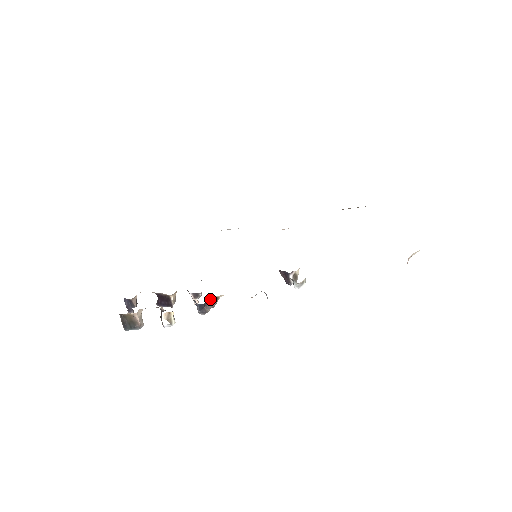
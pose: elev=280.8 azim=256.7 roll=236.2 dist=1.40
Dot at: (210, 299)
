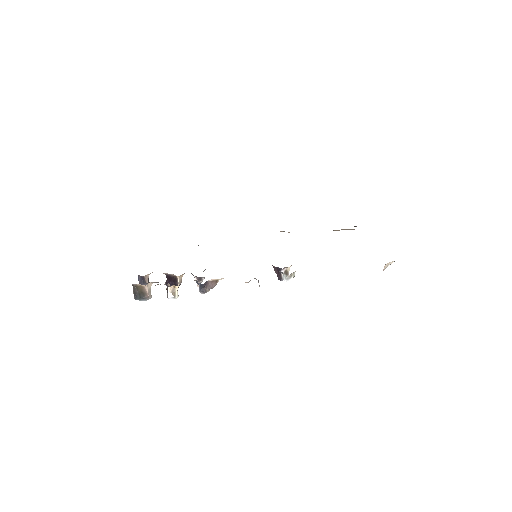
Dot at: (210, 281)
